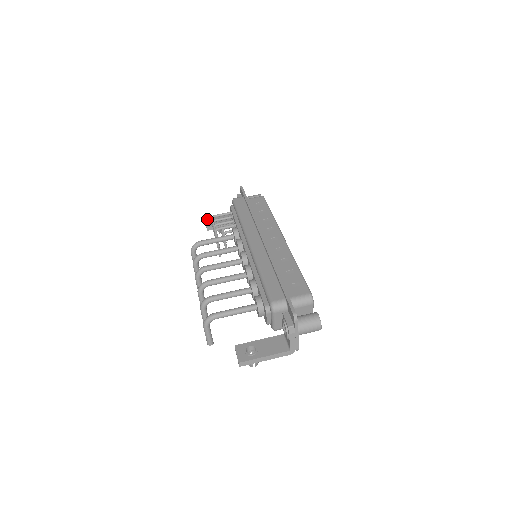
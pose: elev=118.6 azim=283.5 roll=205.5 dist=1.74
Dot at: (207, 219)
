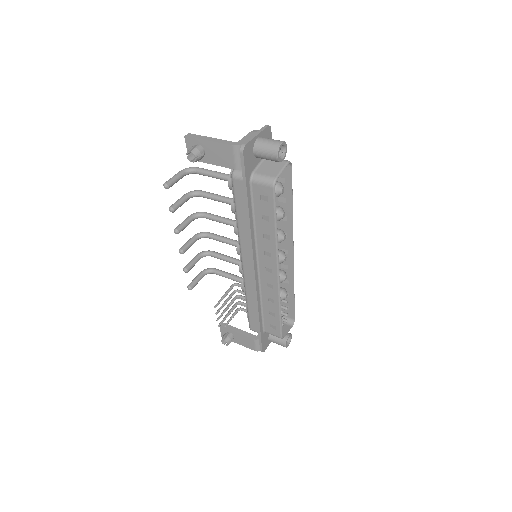
Dot at: occluded
